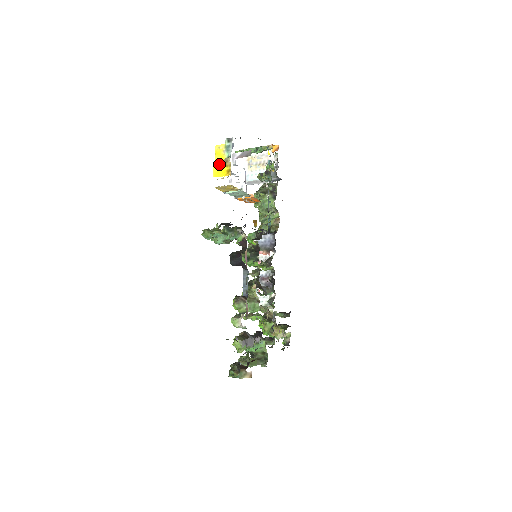
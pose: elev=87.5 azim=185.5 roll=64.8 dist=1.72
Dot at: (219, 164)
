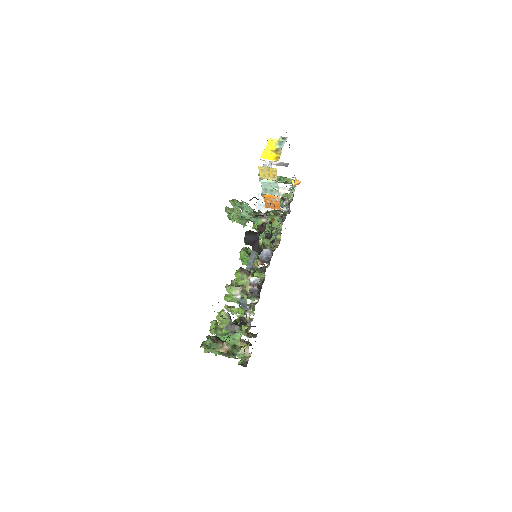
Dot at: (270, 150)
